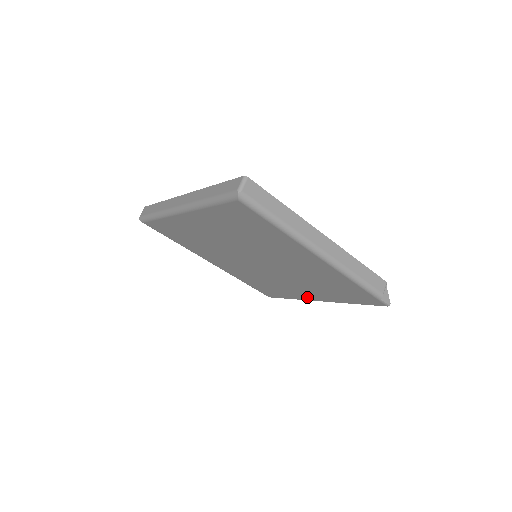
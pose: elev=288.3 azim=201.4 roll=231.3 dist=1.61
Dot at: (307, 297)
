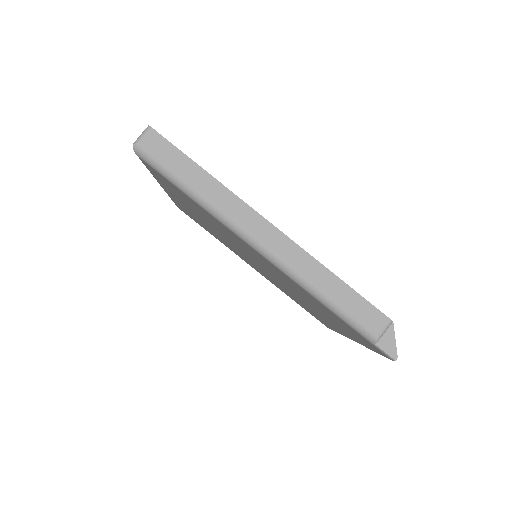
Dot at: occluded
